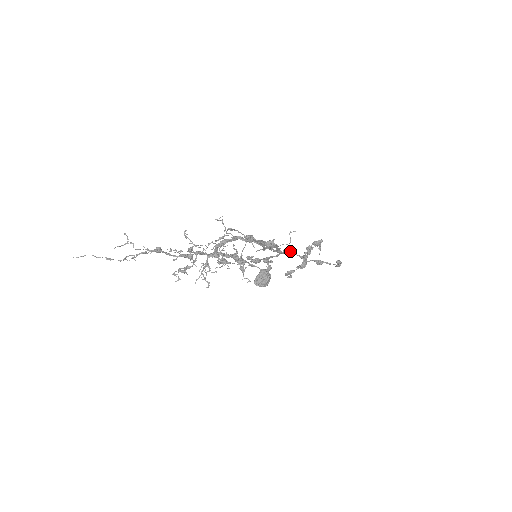
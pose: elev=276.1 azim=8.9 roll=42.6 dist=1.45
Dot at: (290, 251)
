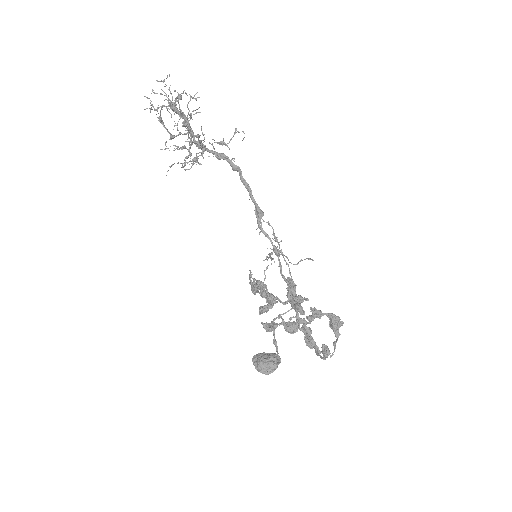
Dot at: (300, 309)
